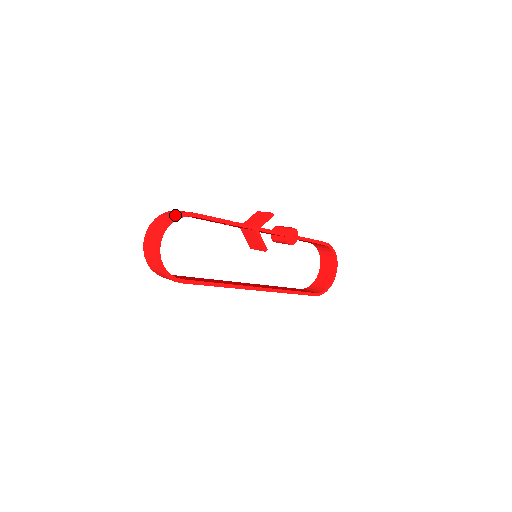
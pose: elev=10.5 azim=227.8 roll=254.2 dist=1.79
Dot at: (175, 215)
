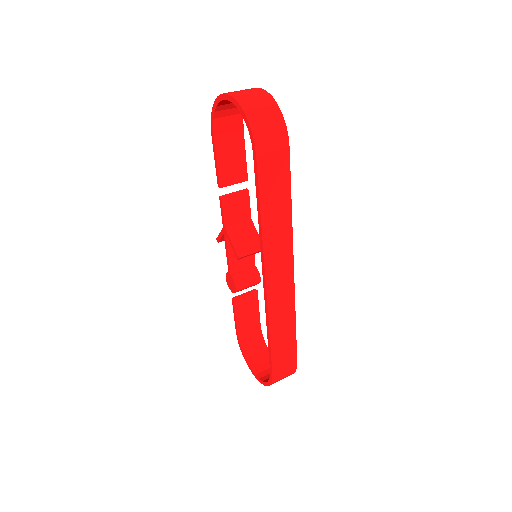
Dot at: occluded
